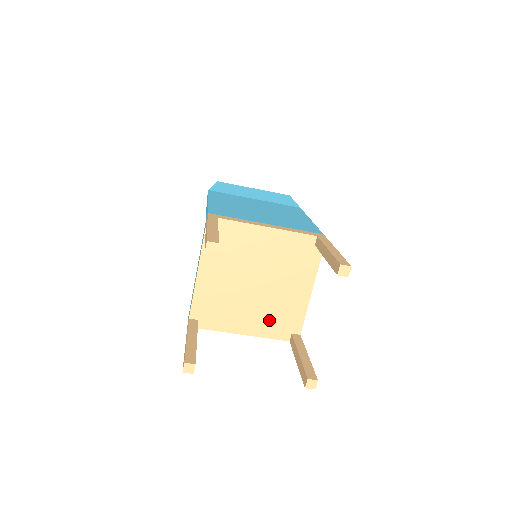
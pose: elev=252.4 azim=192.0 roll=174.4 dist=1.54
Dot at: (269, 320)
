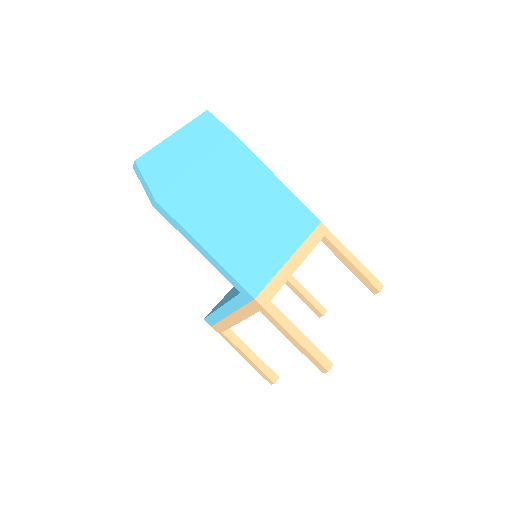
Dot at: occluded
